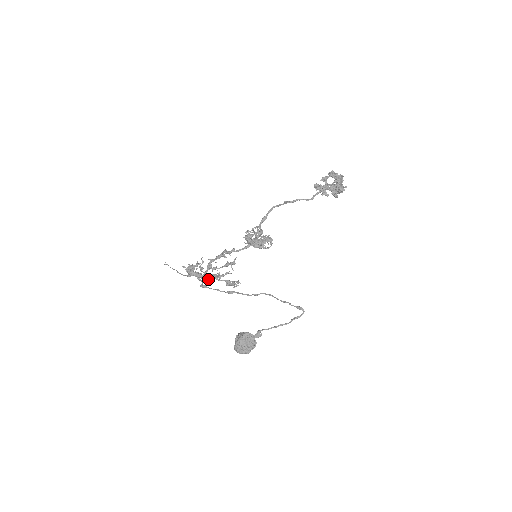
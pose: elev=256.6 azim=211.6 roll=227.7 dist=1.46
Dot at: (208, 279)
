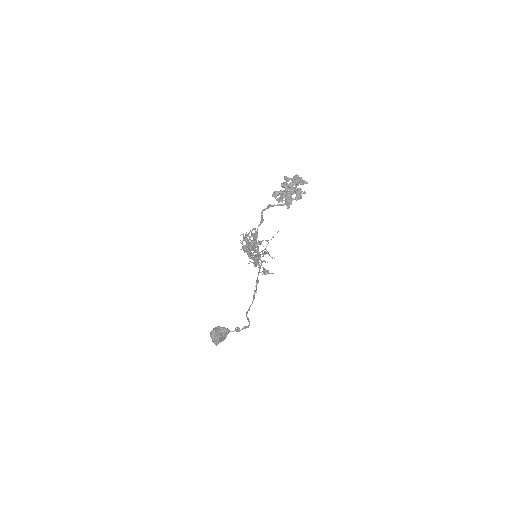
Dot at: occluded
